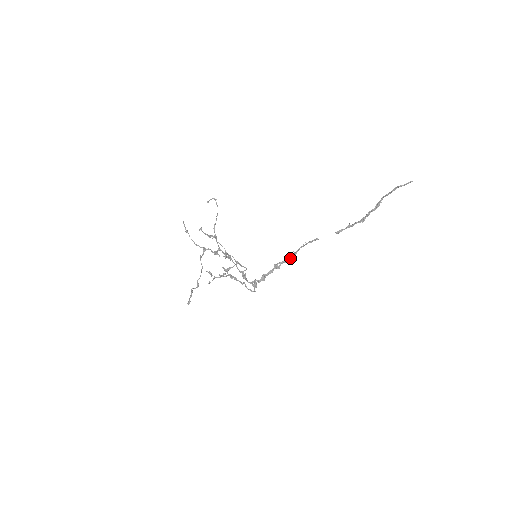
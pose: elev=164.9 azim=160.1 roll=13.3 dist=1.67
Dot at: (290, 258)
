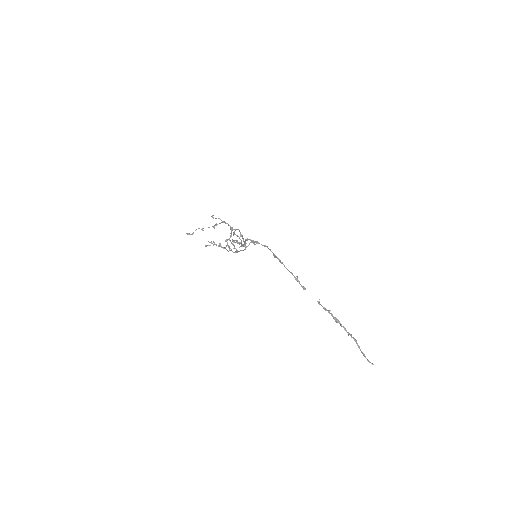
Dot at: (284, 266)
